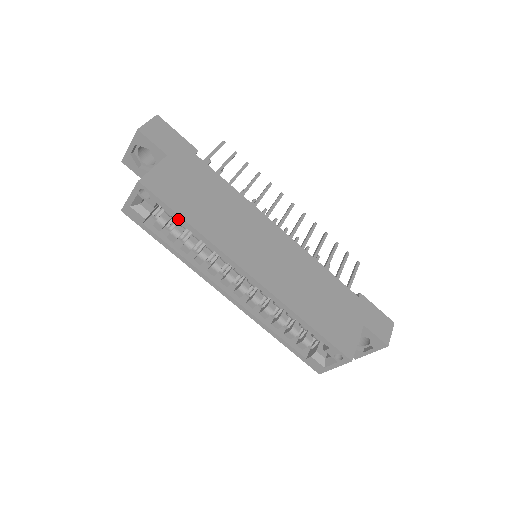
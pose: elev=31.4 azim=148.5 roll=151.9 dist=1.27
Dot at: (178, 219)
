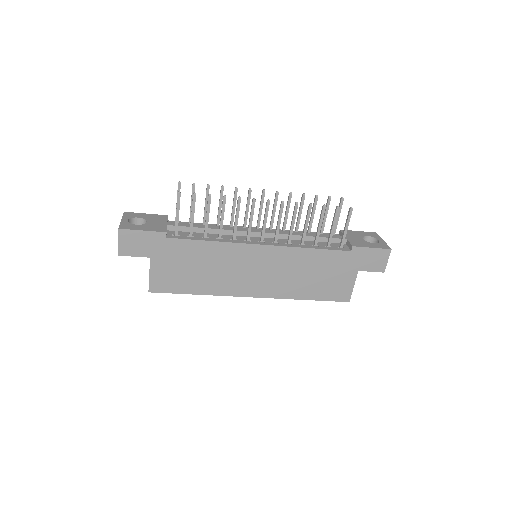
Dot at: (188, 292)
